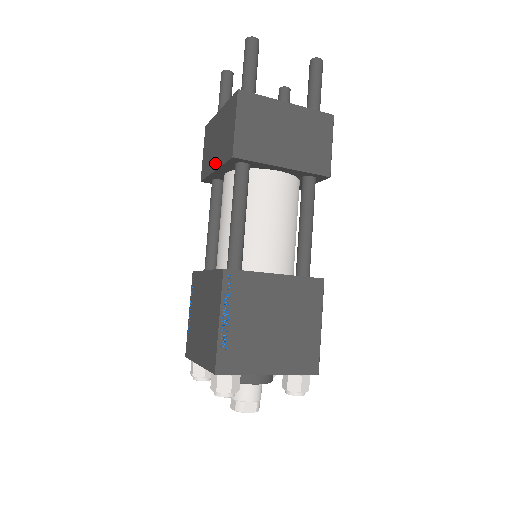
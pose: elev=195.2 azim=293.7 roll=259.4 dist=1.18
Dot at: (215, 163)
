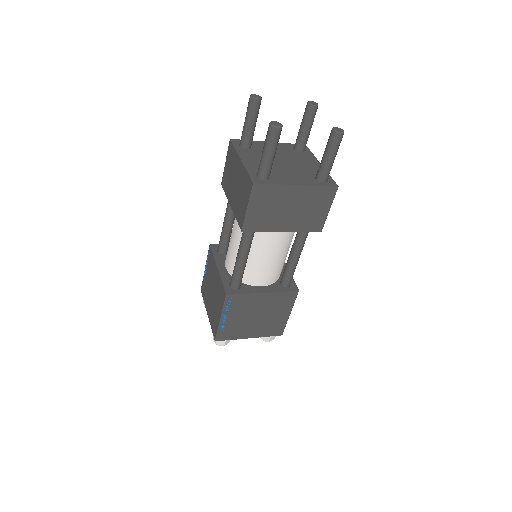
Dot at: (231, 201)
